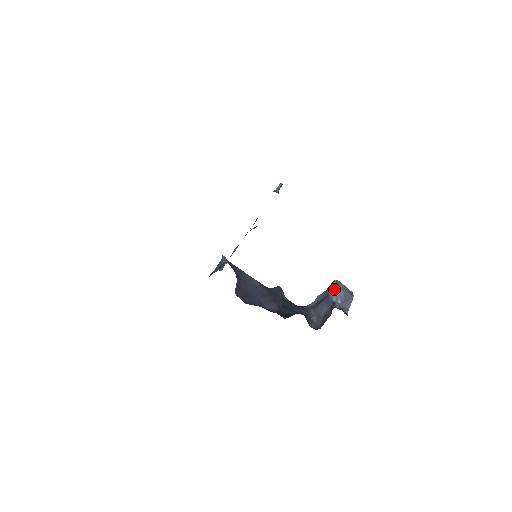
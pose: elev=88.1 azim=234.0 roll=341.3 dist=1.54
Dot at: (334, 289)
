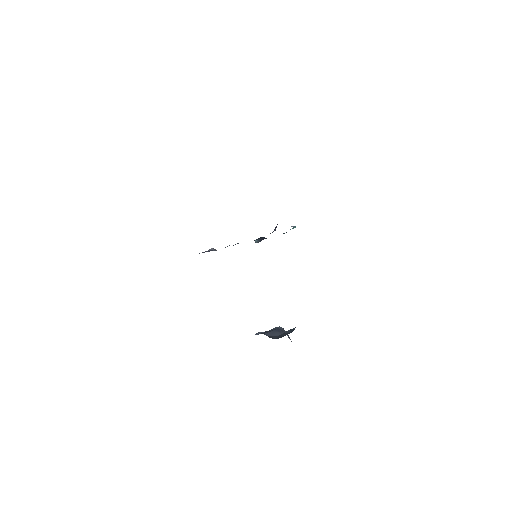
Dot at: (282, 328)
